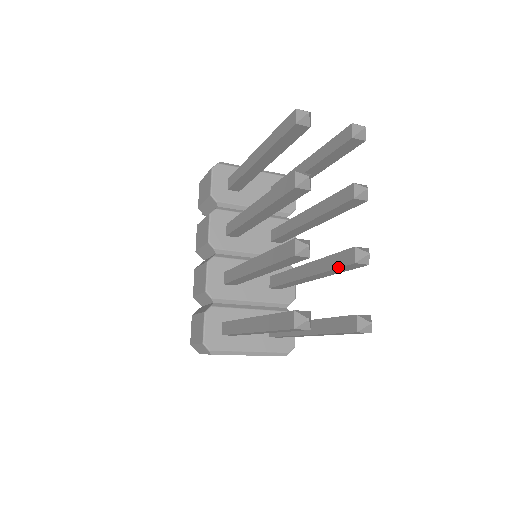
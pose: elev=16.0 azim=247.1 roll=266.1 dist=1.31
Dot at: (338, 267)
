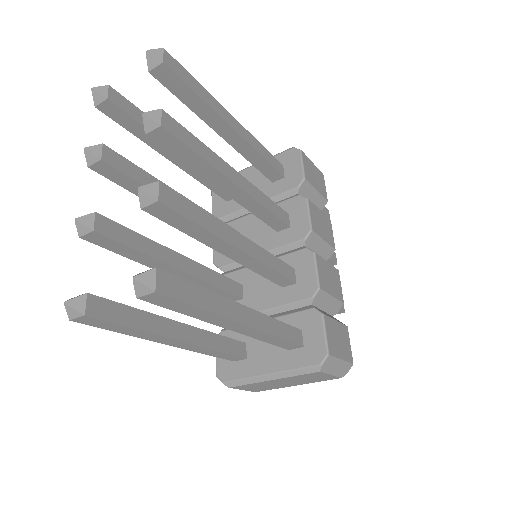
Dot at: (169, 224)
